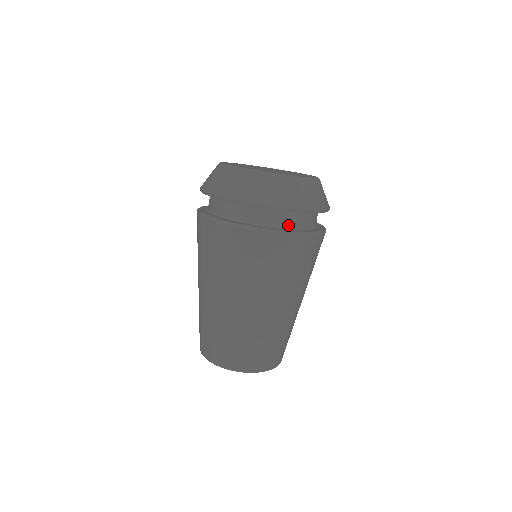
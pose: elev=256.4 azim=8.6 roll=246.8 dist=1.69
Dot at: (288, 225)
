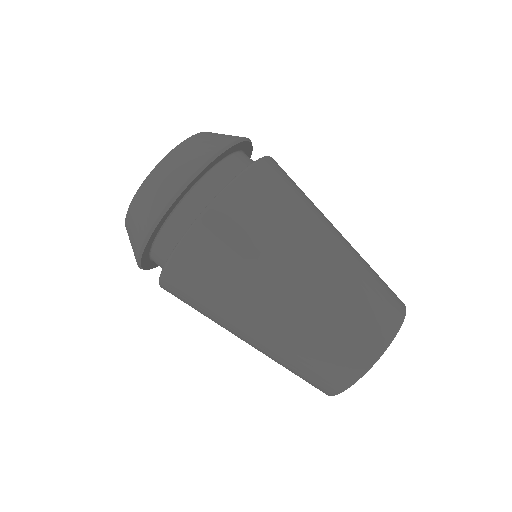
Dot at: (177, 240)
